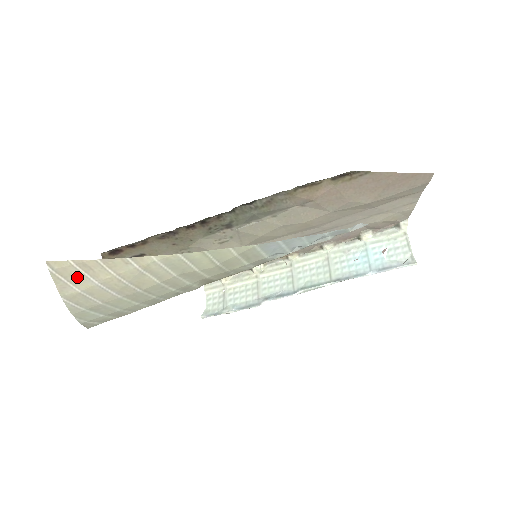
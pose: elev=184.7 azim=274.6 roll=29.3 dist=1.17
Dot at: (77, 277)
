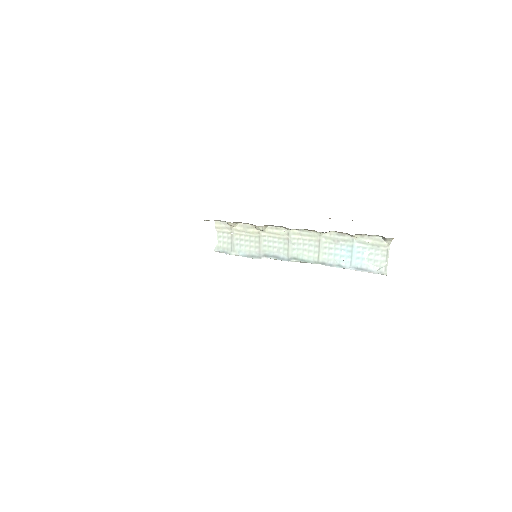
Dot at: occluded
